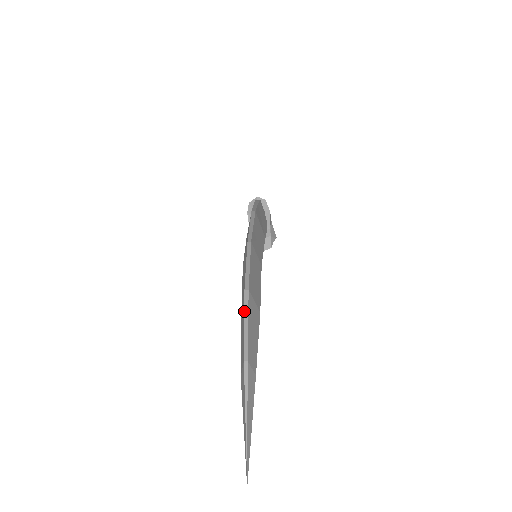
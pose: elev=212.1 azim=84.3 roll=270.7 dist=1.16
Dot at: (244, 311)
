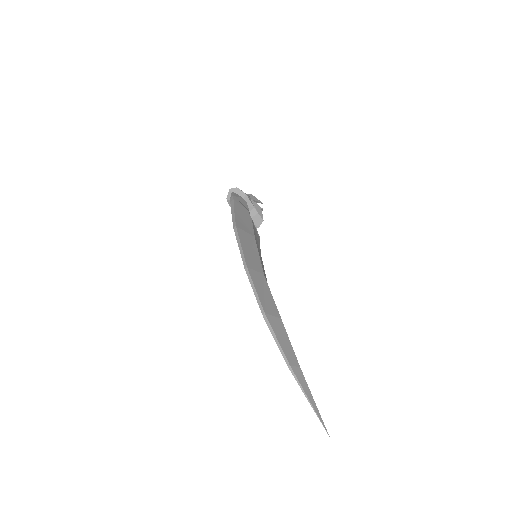
Dot at: (270, 331)
